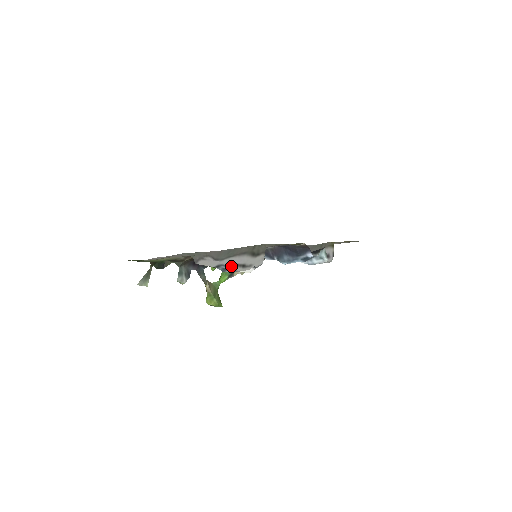
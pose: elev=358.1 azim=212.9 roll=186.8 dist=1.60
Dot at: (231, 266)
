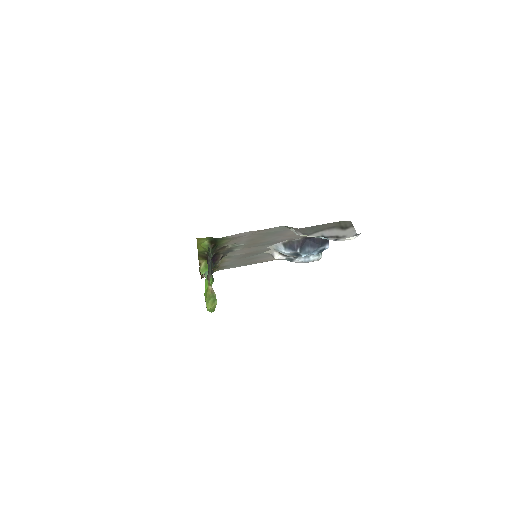
Dot at: occluded
